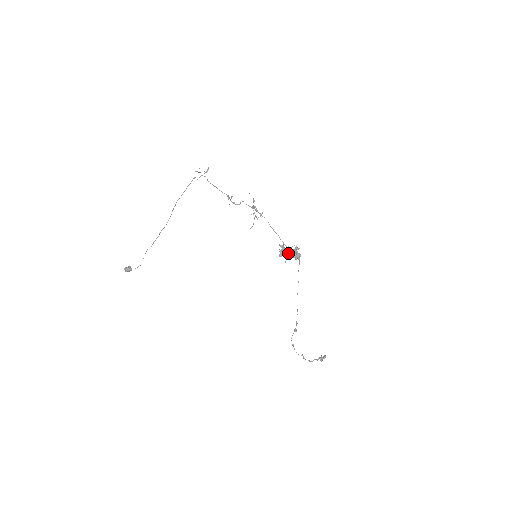
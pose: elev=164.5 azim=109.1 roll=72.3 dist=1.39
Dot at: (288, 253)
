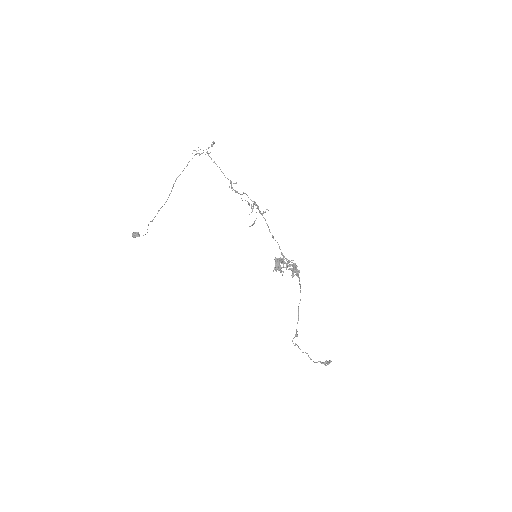
Dot at: occluded
